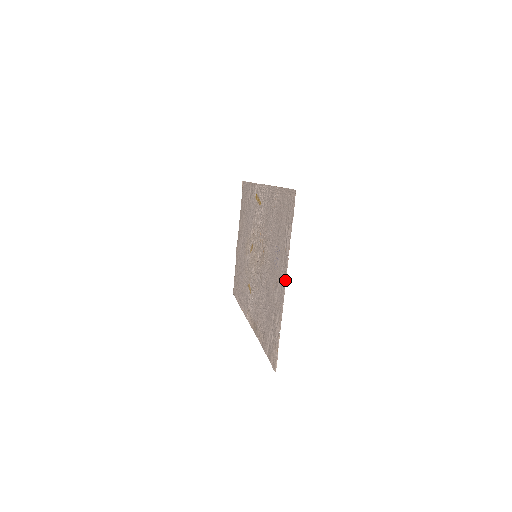
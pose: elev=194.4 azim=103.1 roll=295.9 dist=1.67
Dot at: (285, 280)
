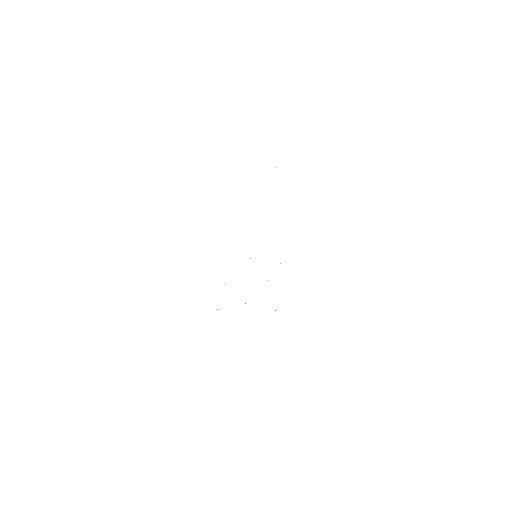
Dot at: occluded
